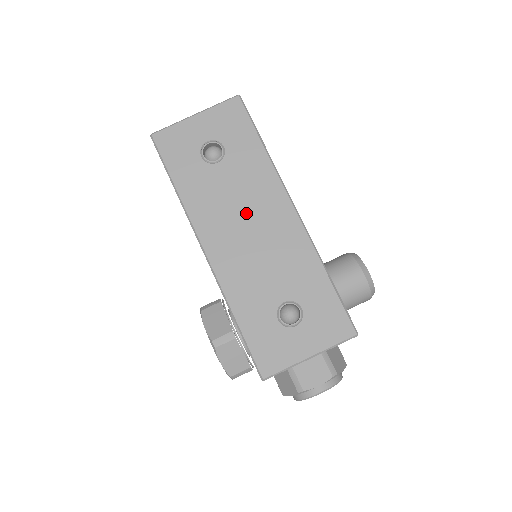
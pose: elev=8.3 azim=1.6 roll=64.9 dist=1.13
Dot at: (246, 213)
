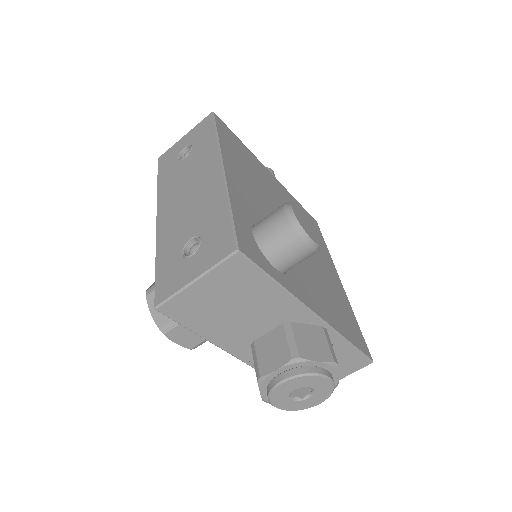
Dot at: (190, 182)
